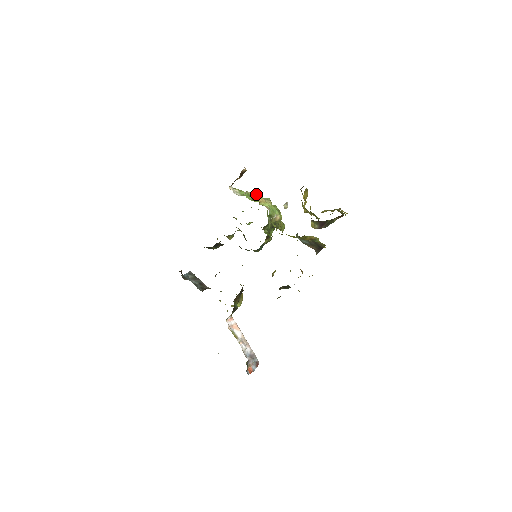
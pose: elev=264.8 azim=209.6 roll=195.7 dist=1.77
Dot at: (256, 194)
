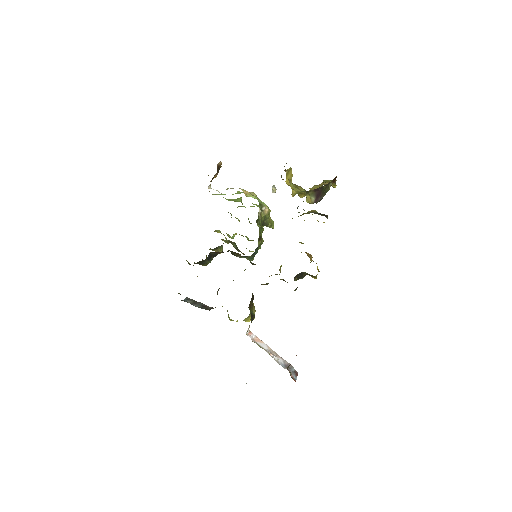
Dot at: occluded
